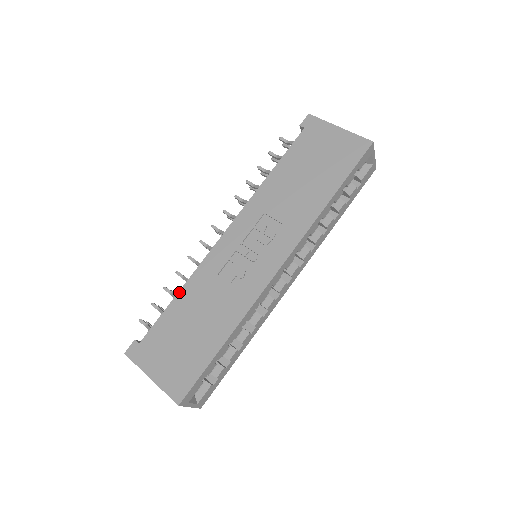
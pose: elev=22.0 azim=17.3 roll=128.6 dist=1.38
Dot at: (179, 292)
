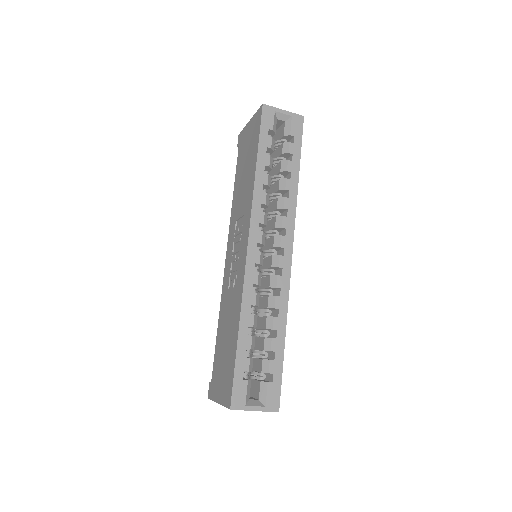
Dot at: (218, 324)
